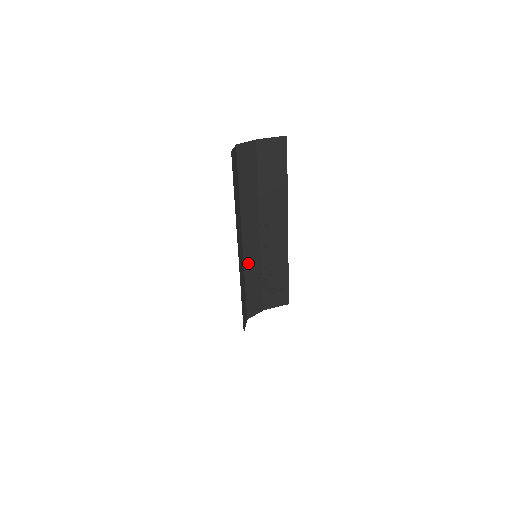
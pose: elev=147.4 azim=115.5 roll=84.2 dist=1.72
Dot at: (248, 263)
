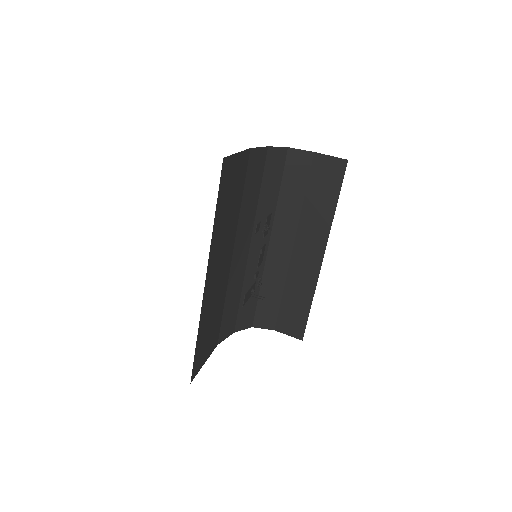
Dot at: (270, 271)
